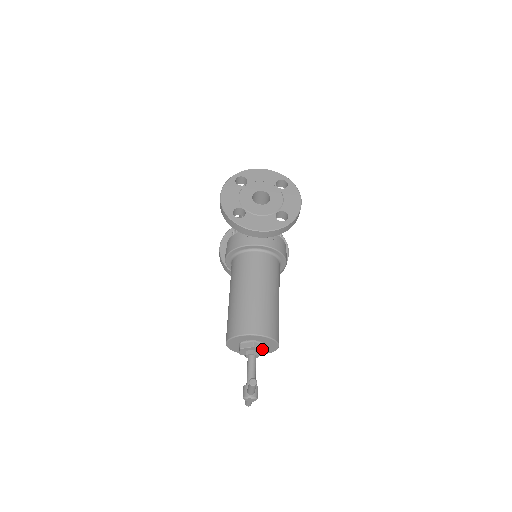
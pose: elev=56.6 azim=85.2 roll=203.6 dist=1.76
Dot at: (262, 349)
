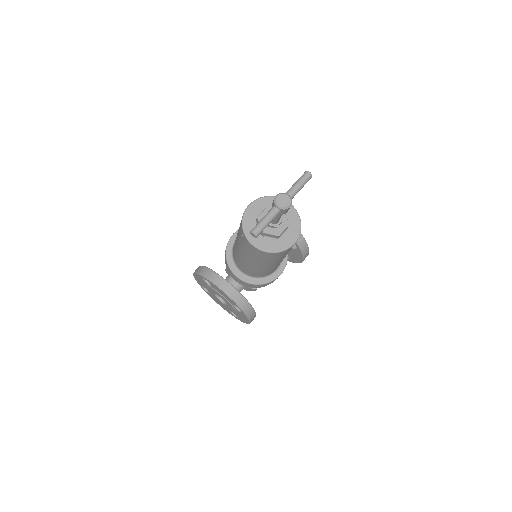
Dot at: occluded
